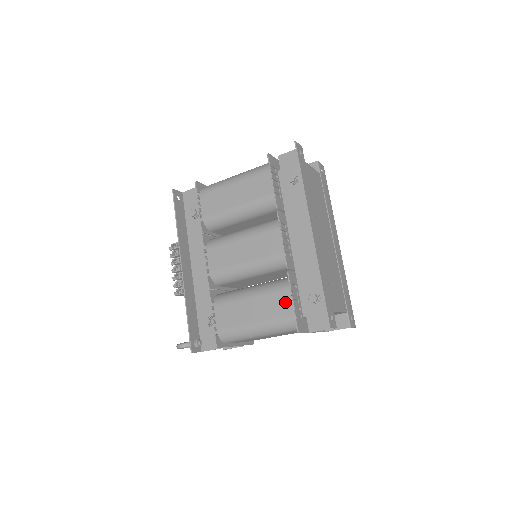
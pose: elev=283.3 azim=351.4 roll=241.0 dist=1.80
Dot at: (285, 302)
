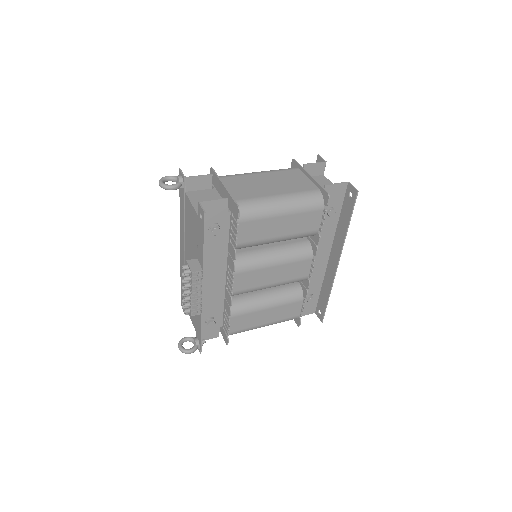
Dot at: (295, 309)
